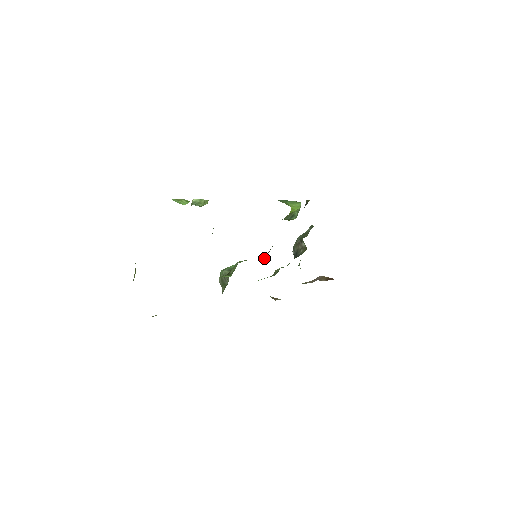
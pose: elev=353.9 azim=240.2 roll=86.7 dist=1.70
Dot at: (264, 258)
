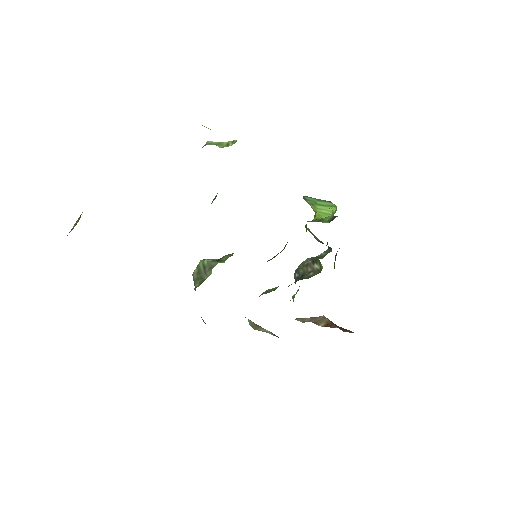
Dot at: occluded
